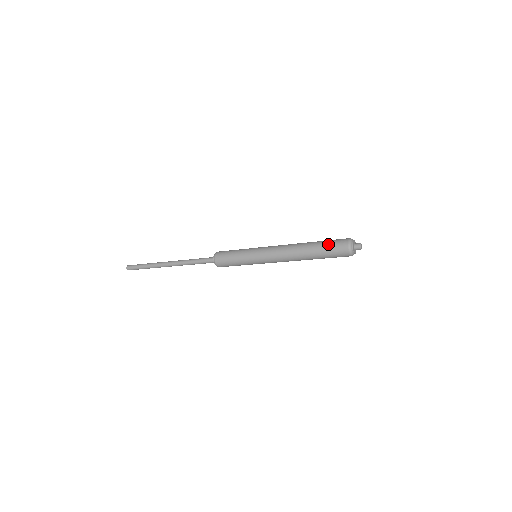
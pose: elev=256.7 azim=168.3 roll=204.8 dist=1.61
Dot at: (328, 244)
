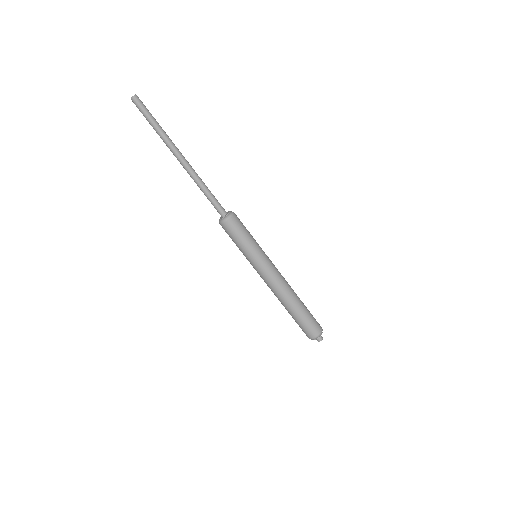
Dot at: (312, 315)
